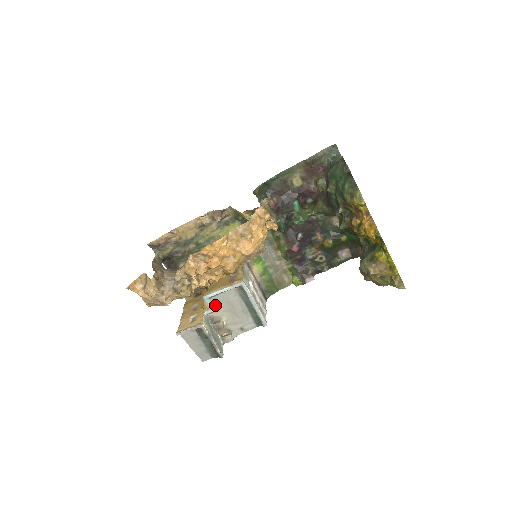
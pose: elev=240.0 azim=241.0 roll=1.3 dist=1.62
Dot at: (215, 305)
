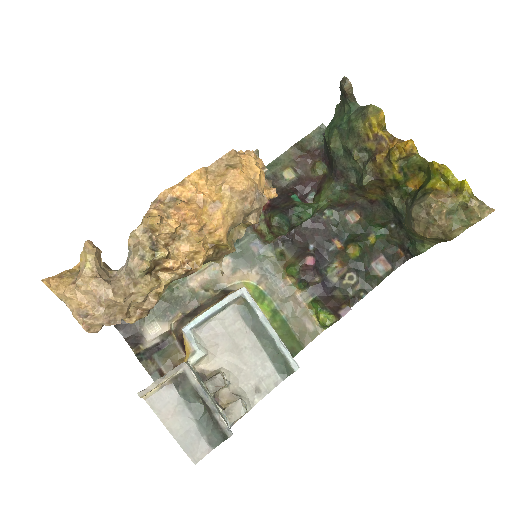
Dot at: (204, 345)
